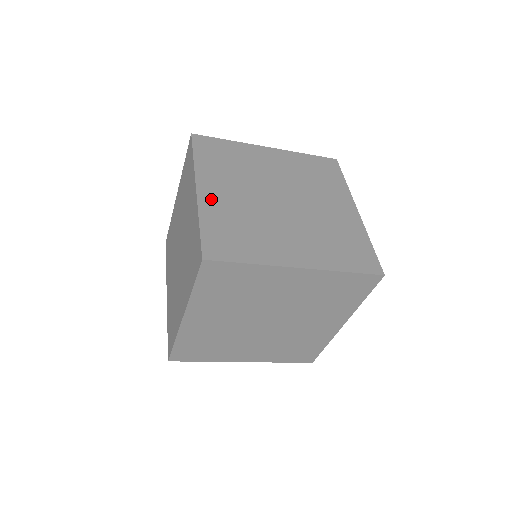
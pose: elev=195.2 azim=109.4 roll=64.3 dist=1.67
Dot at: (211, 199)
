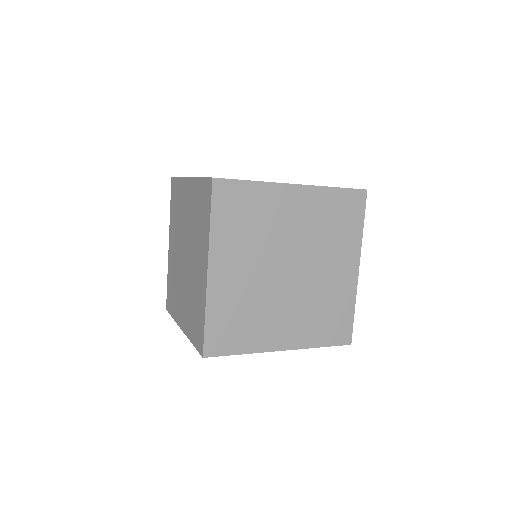
Dot at: (220, 283)
